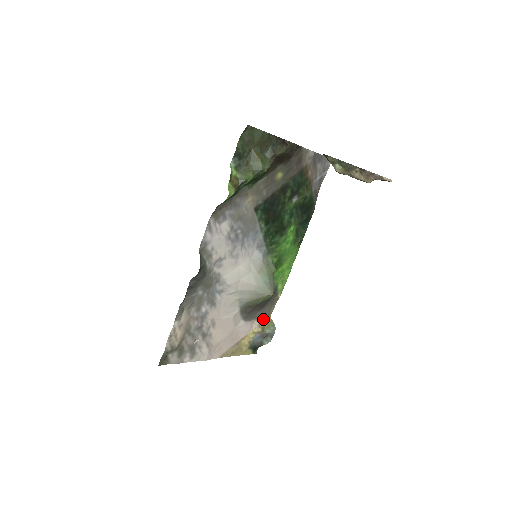
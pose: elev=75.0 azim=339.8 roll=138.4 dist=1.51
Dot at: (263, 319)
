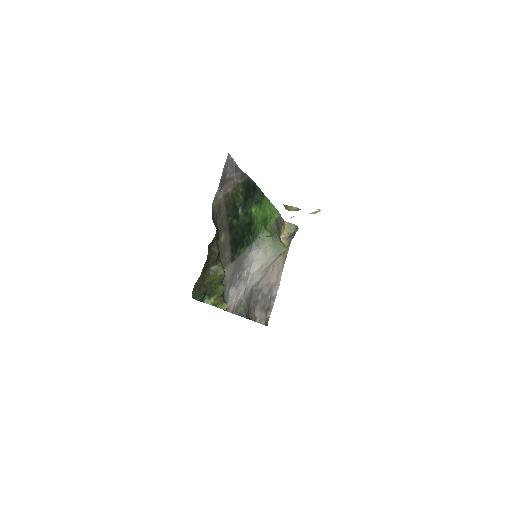
Dot at: (283, 229)
